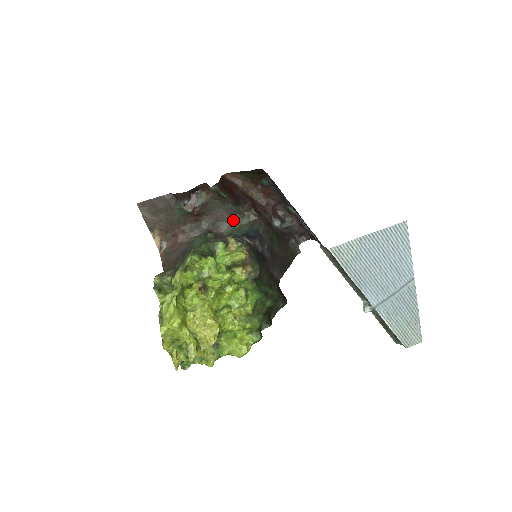
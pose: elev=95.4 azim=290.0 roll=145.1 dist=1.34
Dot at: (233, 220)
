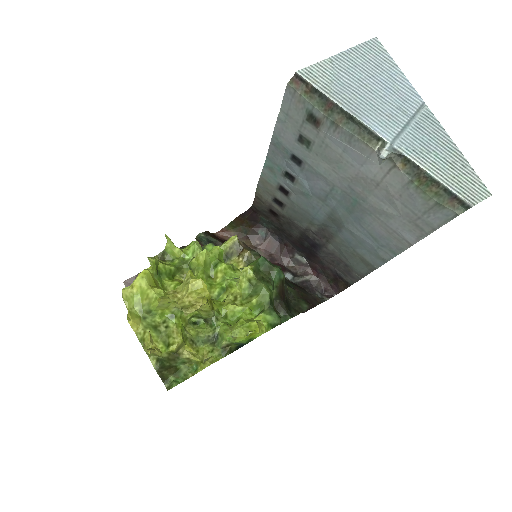
Dot at: occluded
